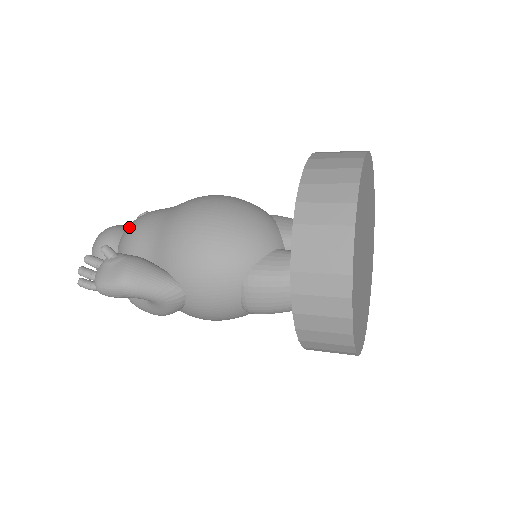
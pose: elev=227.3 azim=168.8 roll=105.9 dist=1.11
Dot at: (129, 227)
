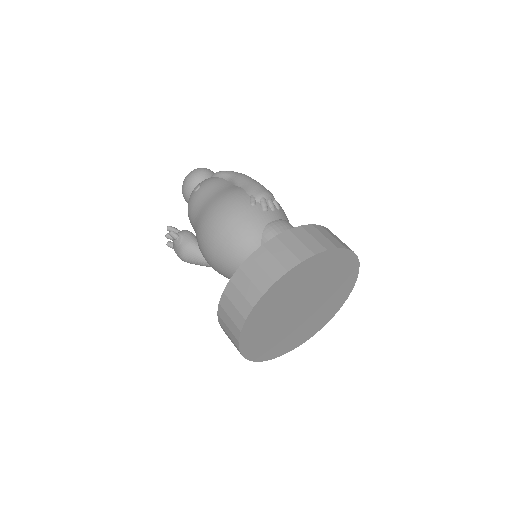
Dot at: (188, 202)
